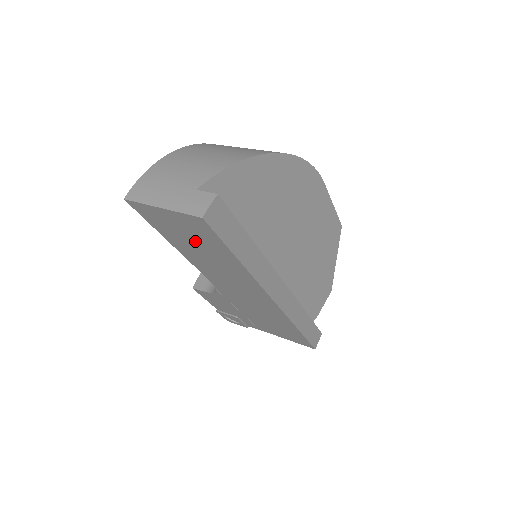
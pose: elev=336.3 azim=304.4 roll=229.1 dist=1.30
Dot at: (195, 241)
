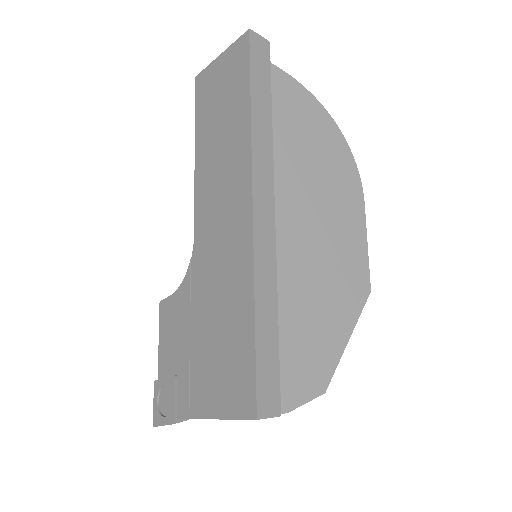
Dot at: (223, 103)
